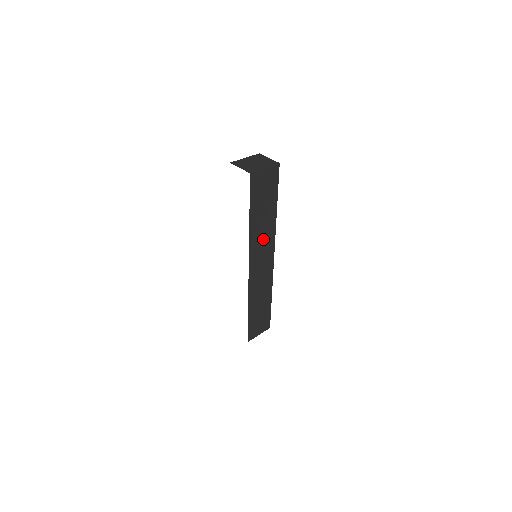
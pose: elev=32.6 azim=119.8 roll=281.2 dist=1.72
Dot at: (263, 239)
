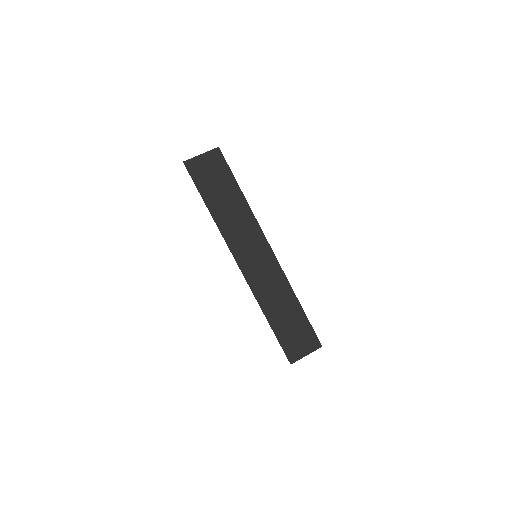
Dot at: (241, 229)
